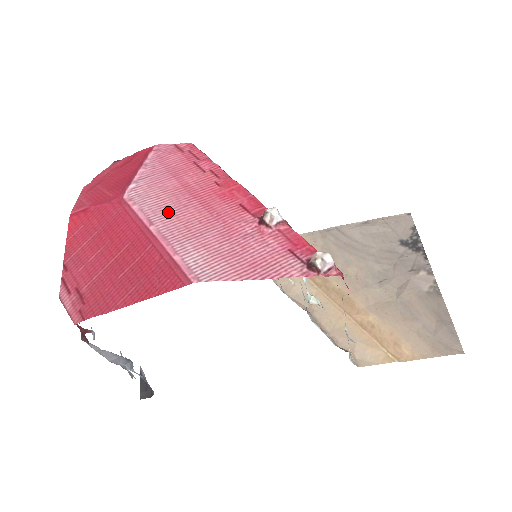
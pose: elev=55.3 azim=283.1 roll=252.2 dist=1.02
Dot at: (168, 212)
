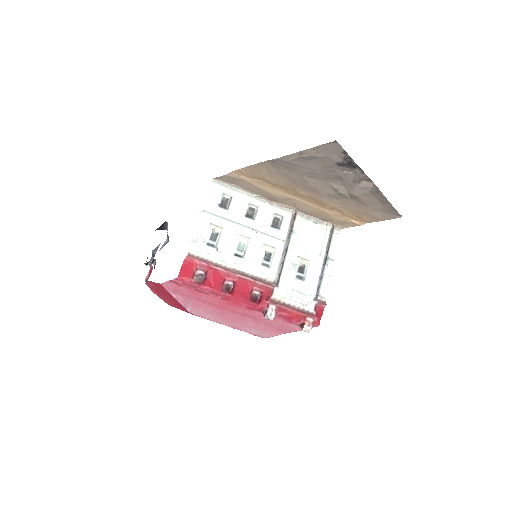
Dot at: (221, 318)
